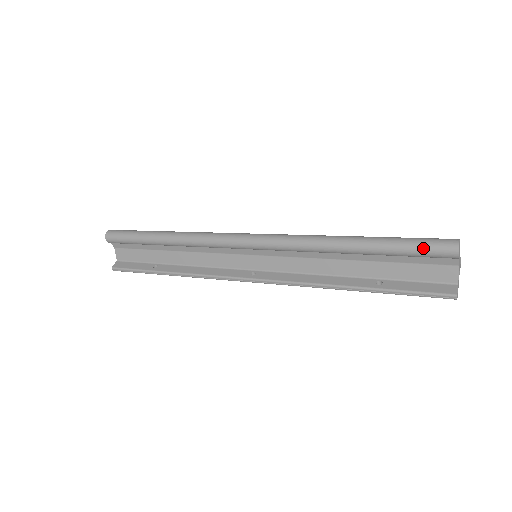
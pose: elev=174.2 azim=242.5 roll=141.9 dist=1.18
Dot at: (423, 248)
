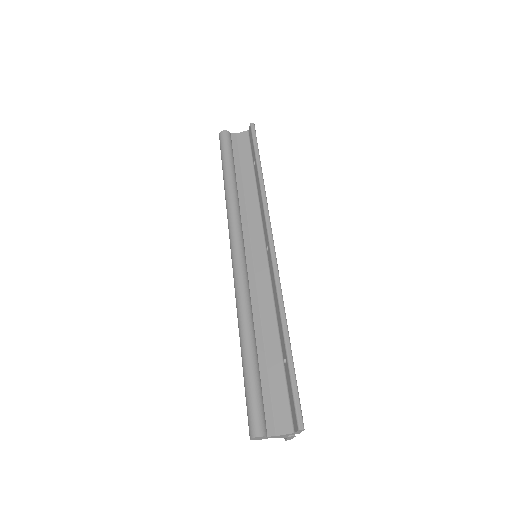
Dot at: occluded
